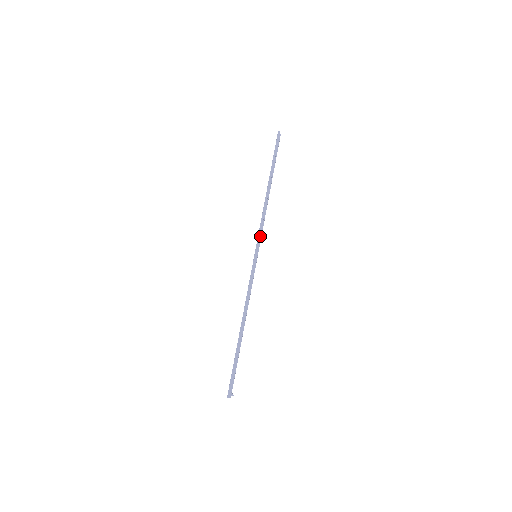
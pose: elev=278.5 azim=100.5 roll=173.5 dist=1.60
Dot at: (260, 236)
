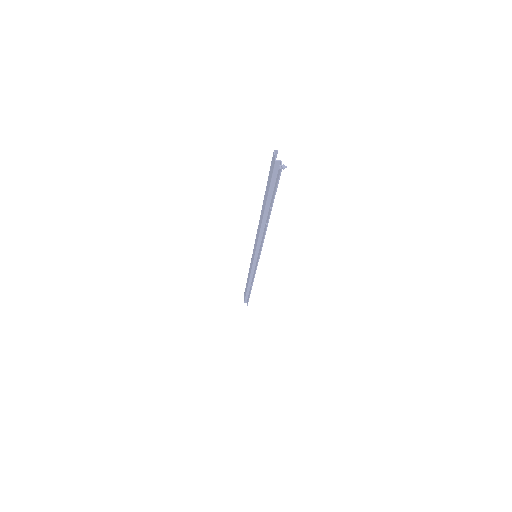
Dot at: (254, 266)
